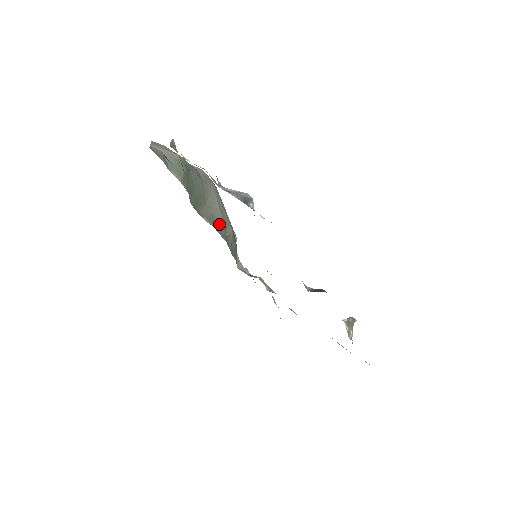
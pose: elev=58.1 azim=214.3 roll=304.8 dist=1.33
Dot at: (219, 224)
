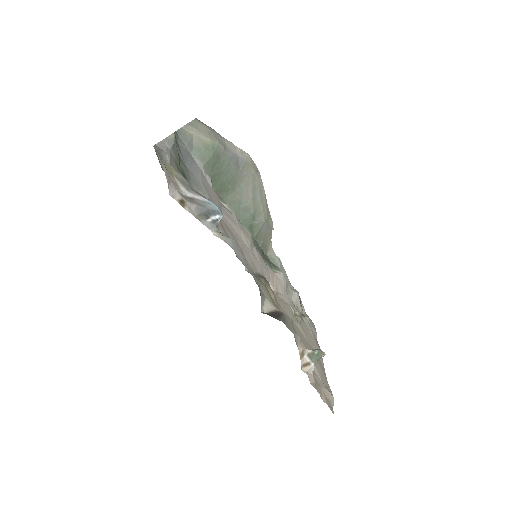
Dot at: (245, 212)
